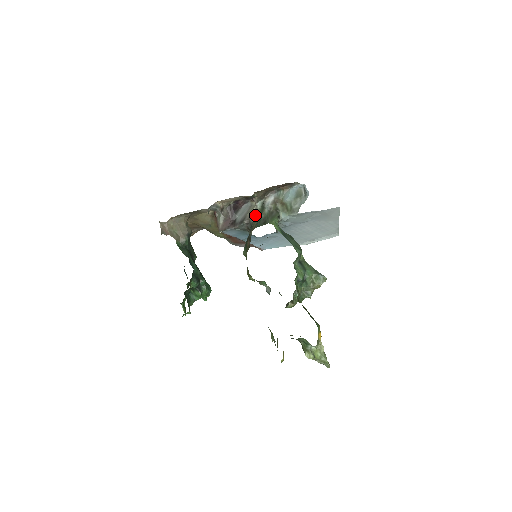
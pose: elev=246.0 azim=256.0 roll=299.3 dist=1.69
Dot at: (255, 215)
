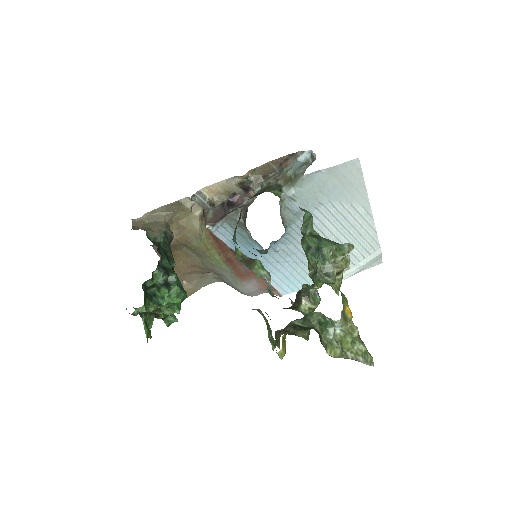
Dot at: (252, 201)
